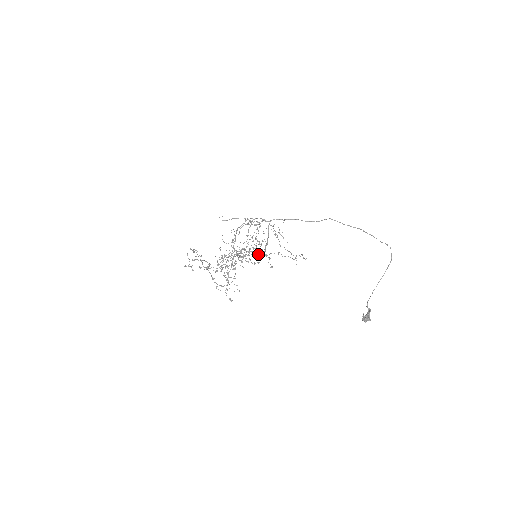
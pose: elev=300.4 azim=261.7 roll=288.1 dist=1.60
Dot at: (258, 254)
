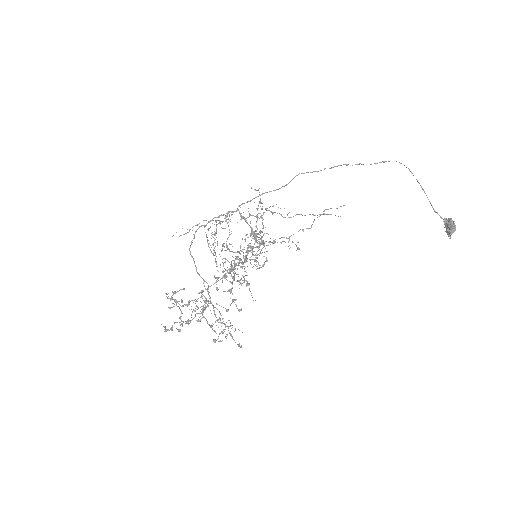
Dot at: occluded
